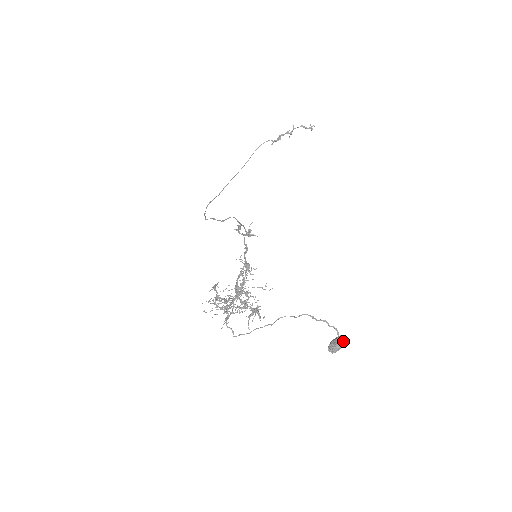
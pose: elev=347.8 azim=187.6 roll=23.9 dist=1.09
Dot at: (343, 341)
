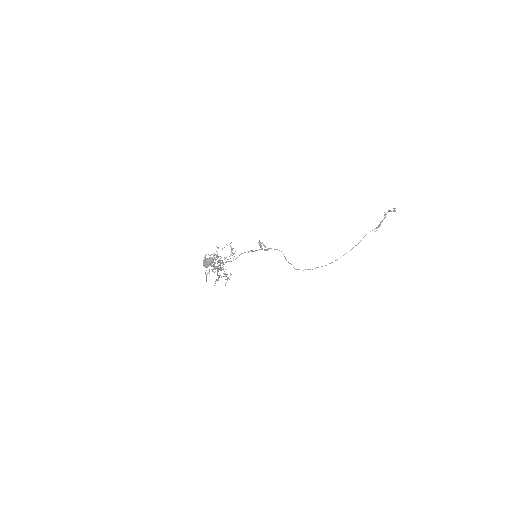
Dot at: (208, 258)
